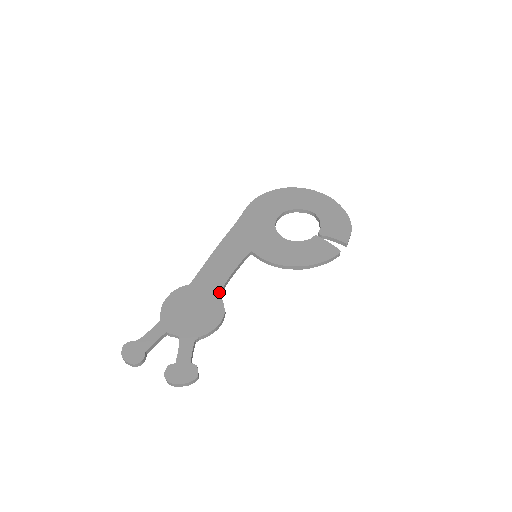
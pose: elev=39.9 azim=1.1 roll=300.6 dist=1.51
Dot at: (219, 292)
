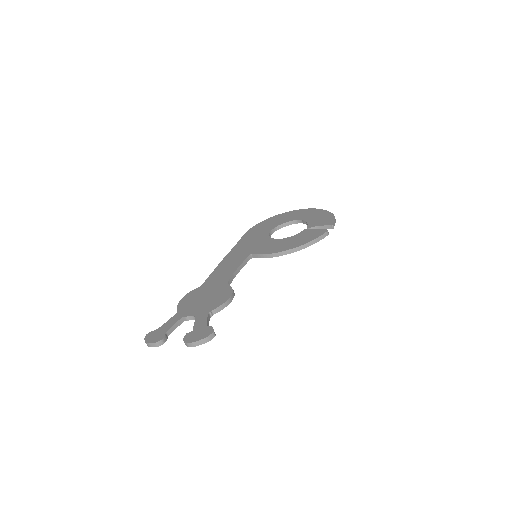
Dot at: (226, 282)
